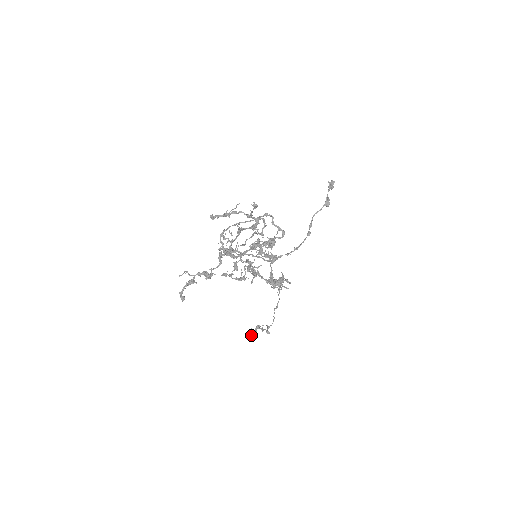
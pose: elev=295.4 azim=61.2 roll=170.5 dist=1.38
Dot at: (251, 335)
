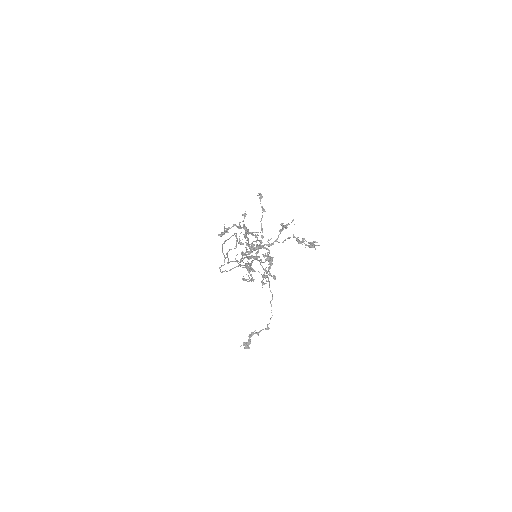
Dot at: (247, 347)
